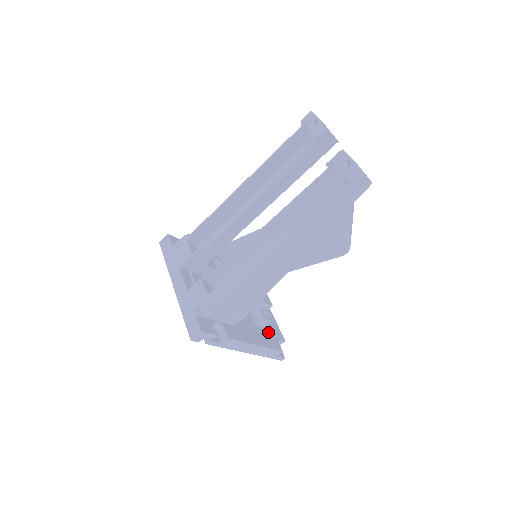
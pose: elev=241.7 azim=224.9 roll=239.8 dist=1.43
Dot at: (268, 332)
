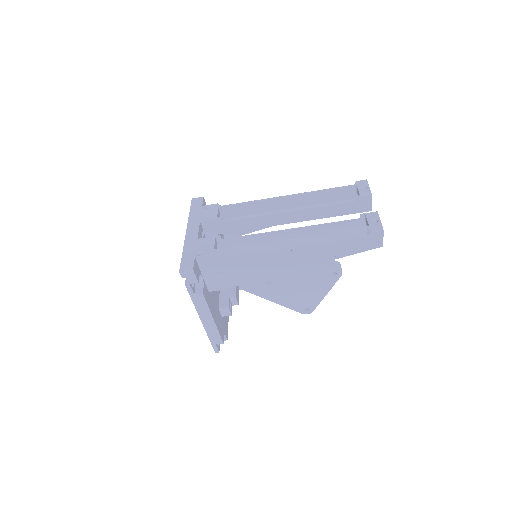
Dot at: (222, 321)
